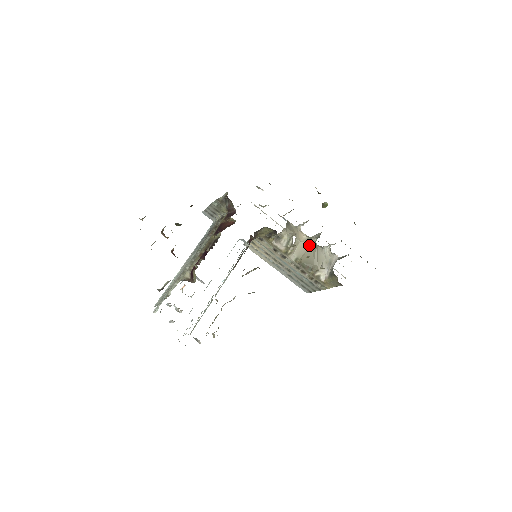
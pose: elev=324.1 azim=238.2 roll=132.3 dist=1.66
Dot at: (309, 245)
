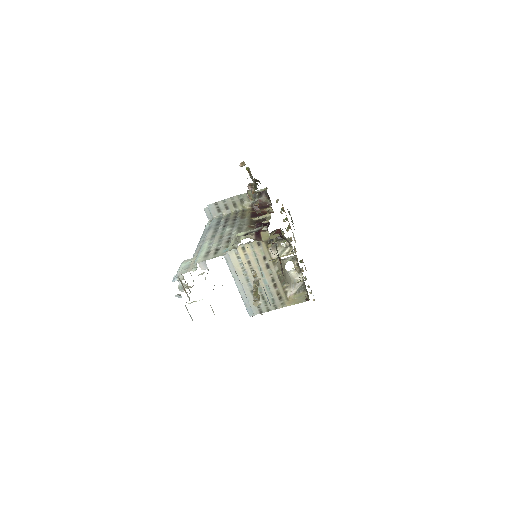
Dot at: (283, 264)
